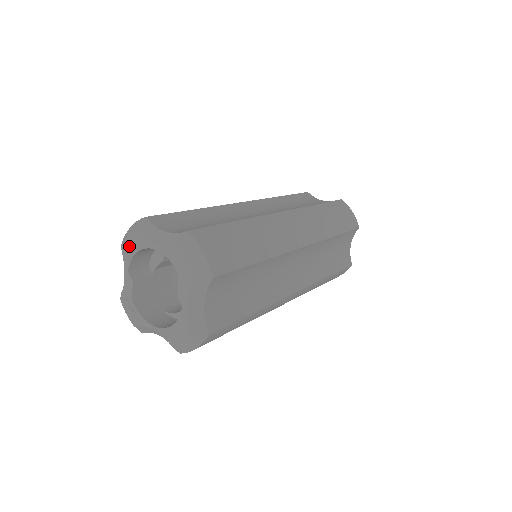
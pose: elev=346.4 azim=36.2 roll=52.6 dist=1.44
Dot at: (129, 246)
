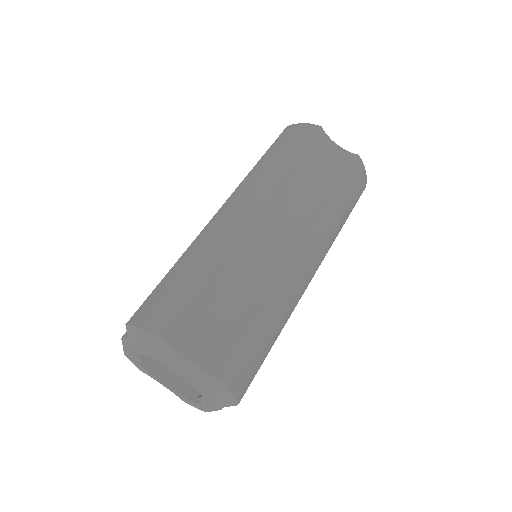
Dot at: (141, 350)
